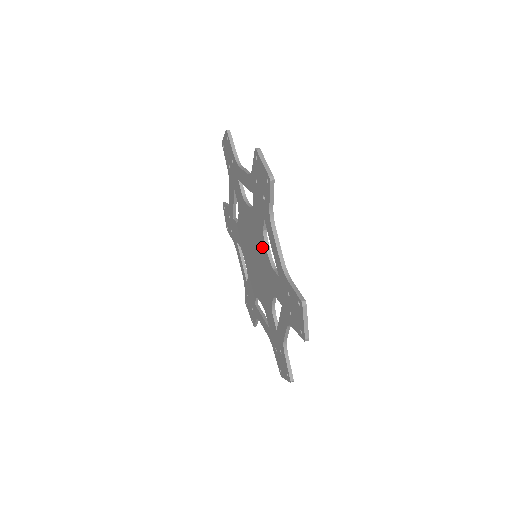
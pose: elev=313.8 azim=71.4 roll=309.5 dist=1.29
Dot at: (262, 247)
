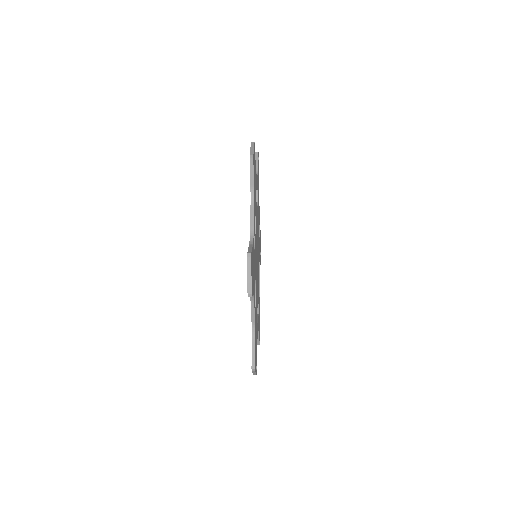
Dot at: occluded
